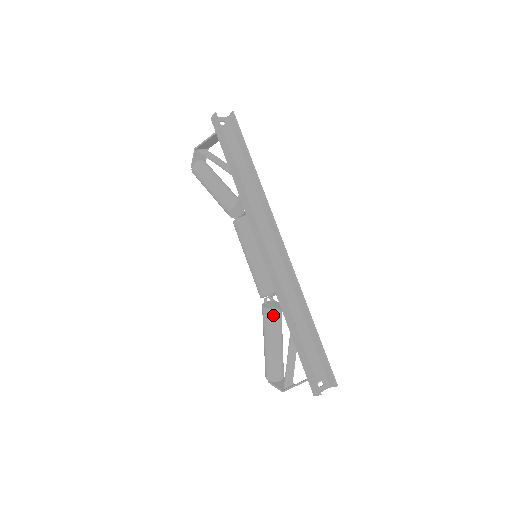
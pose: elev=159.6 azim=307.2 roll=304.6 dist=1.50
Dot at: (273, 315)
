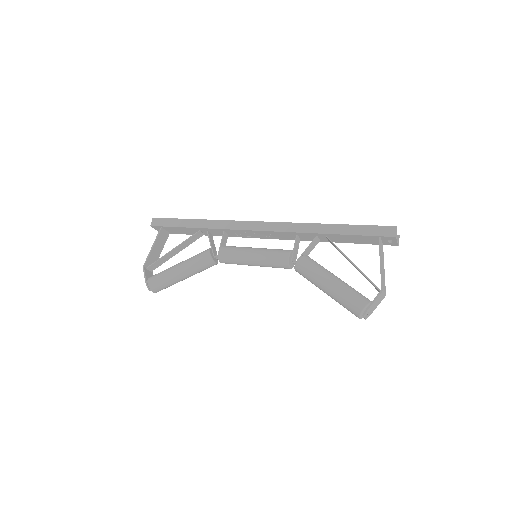
Dot at: (309, 258)
